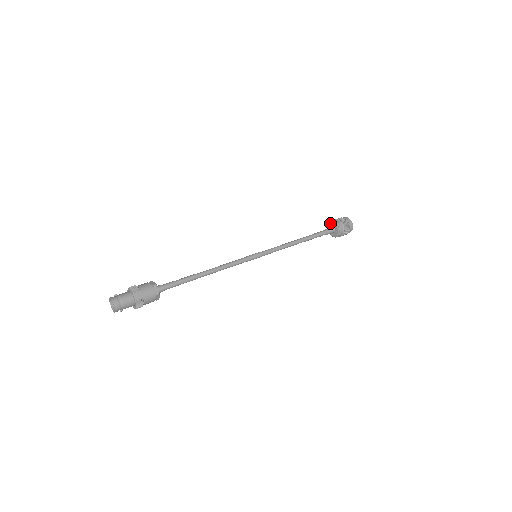
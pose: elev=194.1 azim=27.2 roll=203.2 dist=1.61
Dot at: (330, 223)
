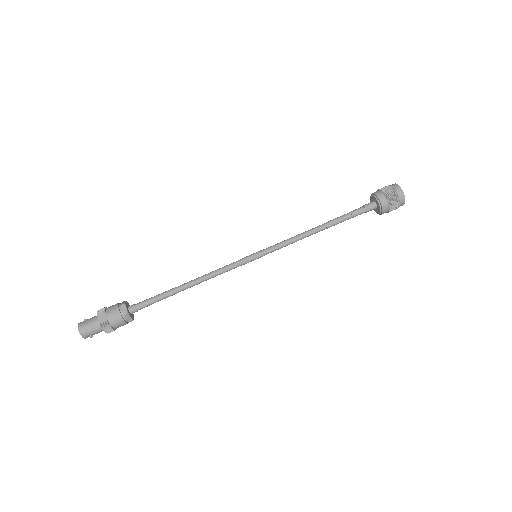
Dot at: (370, 197)
